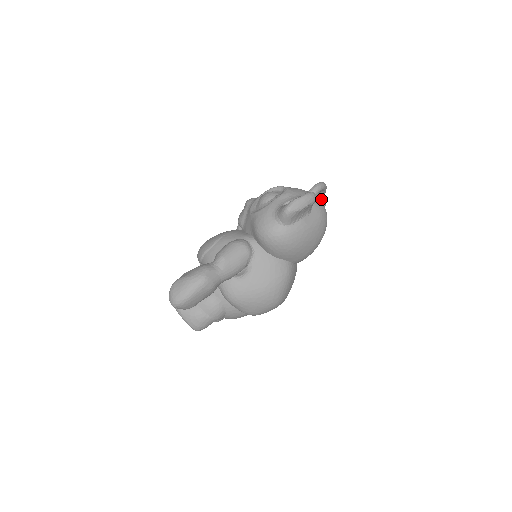
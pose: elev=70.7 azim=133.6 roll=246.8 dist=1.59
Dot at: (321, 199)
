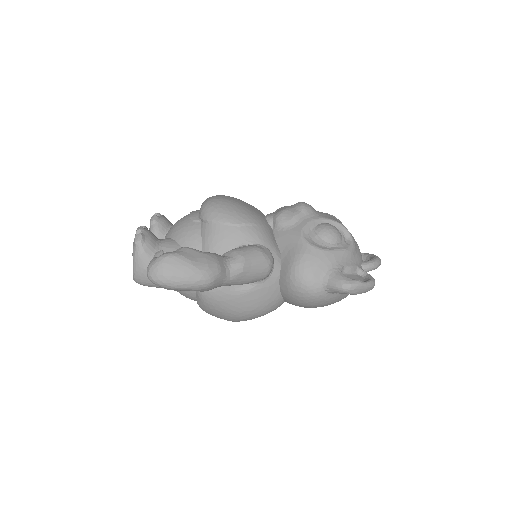
Dot at: occluded
